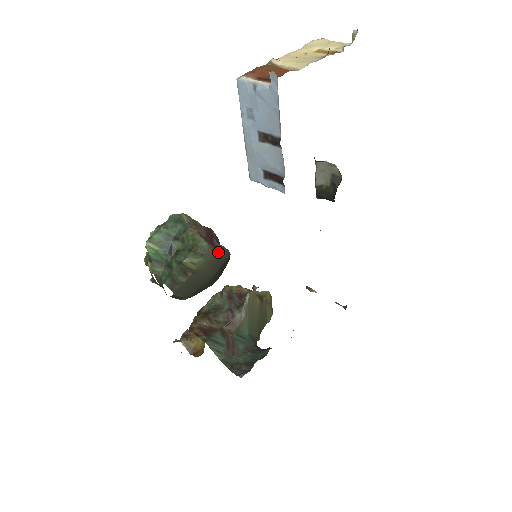
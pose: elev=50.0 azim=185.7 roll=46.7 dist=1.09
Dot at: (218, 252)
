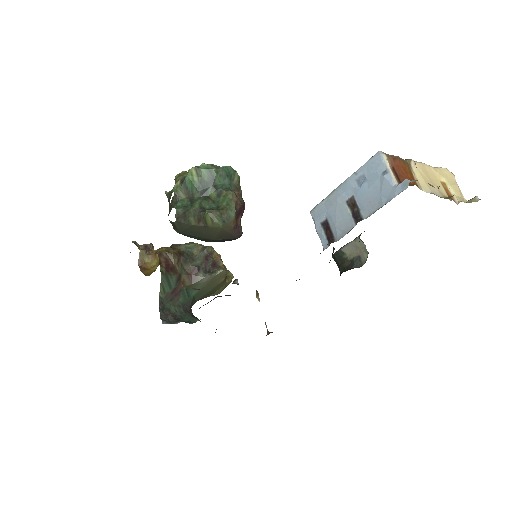
Dot at: (235, 229)
